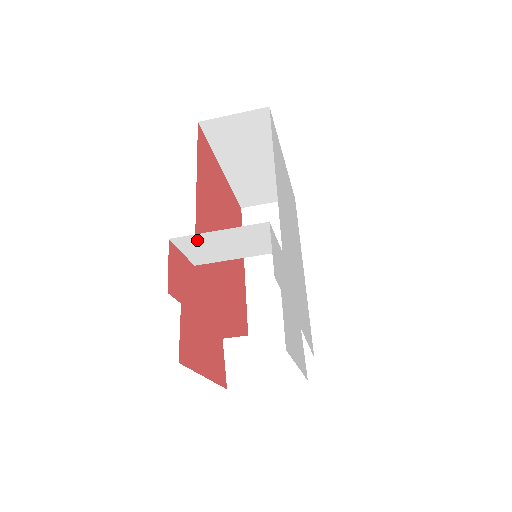
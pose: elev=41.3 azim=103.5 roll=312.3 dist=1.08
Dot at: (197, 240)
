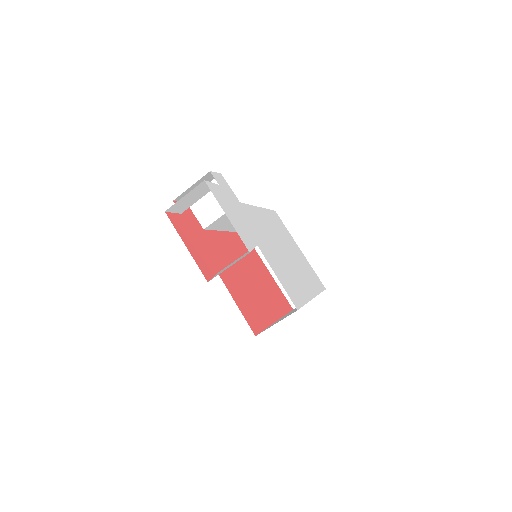
Dot at: occluded
